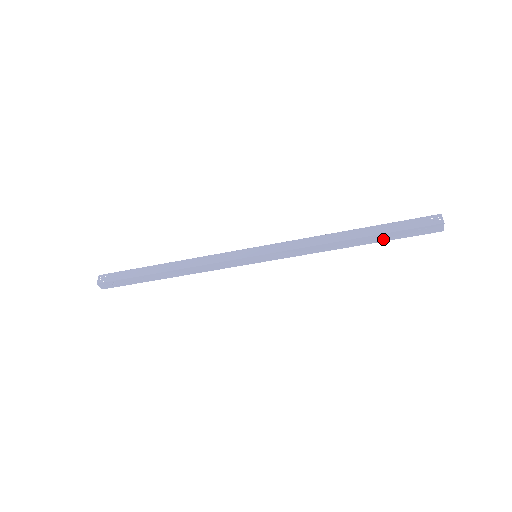
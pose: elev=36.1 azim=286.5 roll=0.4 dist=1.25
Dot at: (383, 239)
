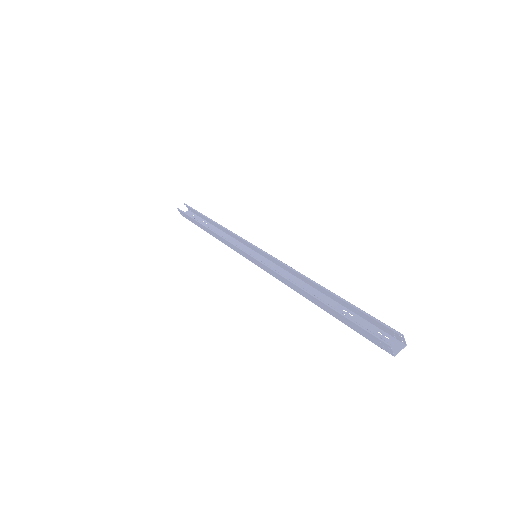
Dot at: (347, 313)
